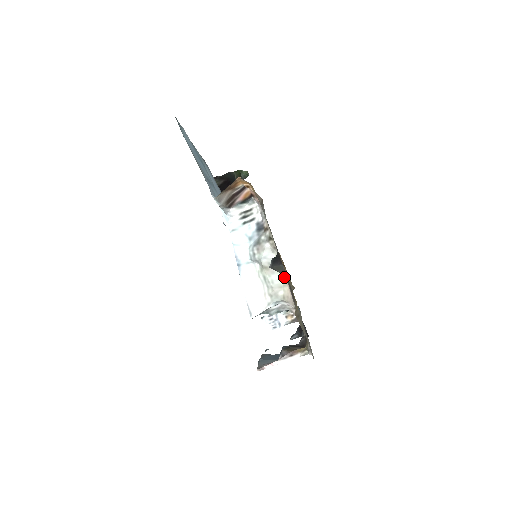
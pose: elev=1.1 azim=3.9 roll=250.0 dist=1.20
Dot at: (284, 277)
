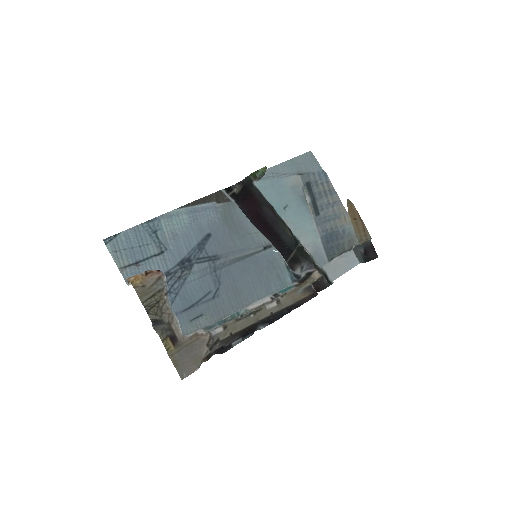
Dot at: (175, 325)
